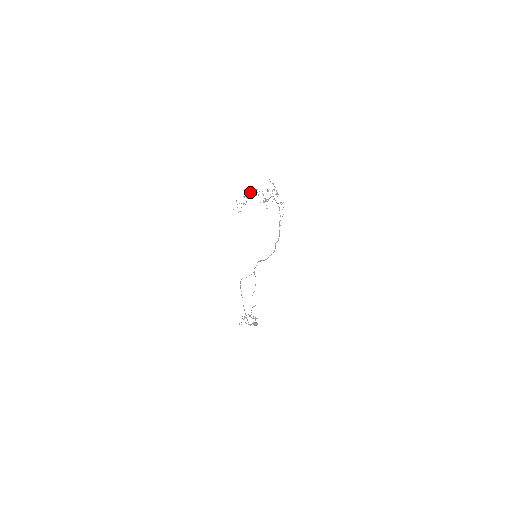
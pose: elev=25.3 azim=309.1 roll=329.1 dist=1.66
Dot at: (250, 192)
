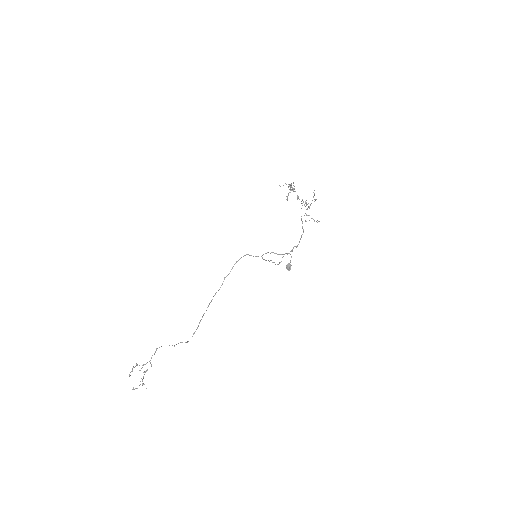
Dot at: (294, 189)
